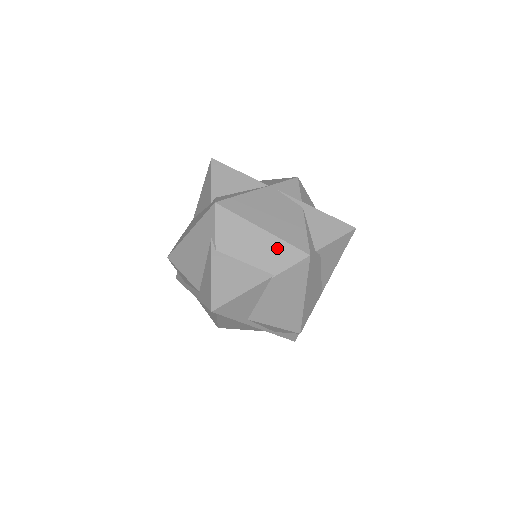
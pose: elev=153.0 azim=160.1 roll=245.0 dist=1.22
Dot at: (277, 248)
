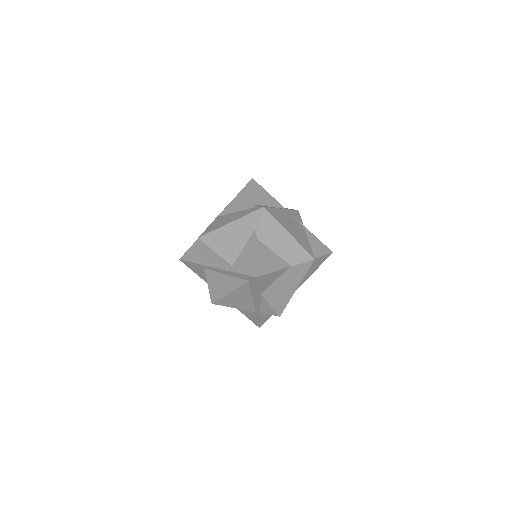
Dot at: (296, 249)
